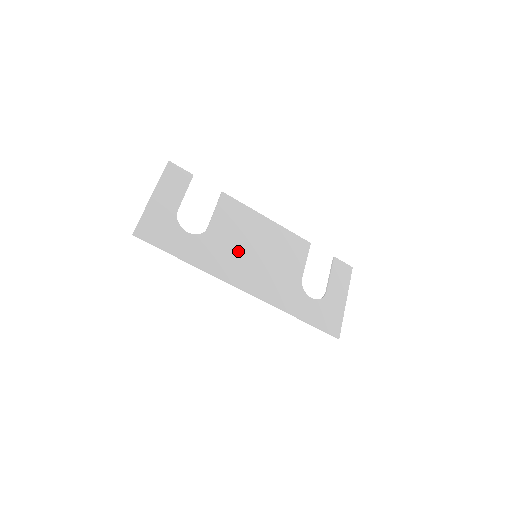
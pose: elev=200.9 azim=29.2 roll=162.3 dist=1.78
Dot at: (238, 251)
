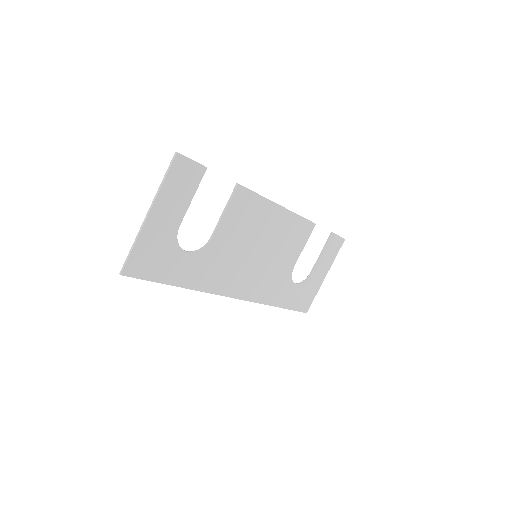
Dot at: (239, 257)
